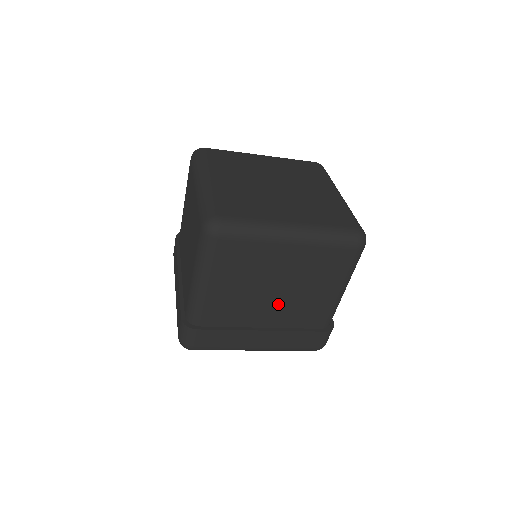
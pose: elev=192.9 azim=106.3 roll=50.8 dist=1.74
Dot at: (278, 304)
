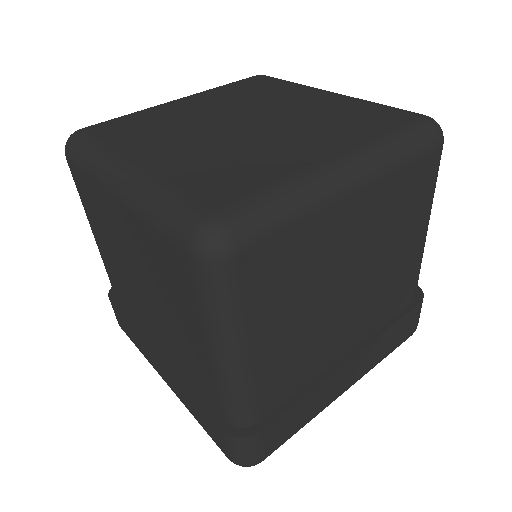
Dot at: (356, 307)
